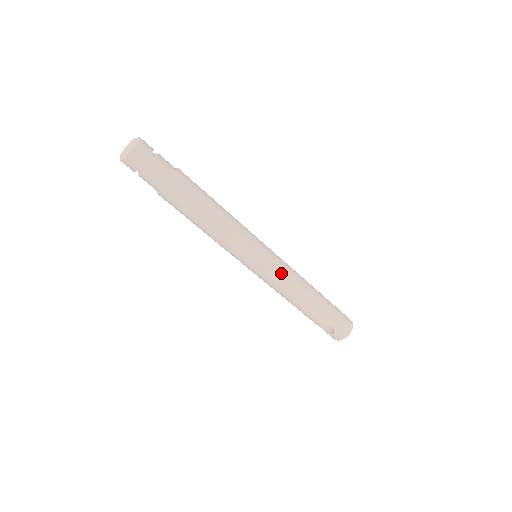
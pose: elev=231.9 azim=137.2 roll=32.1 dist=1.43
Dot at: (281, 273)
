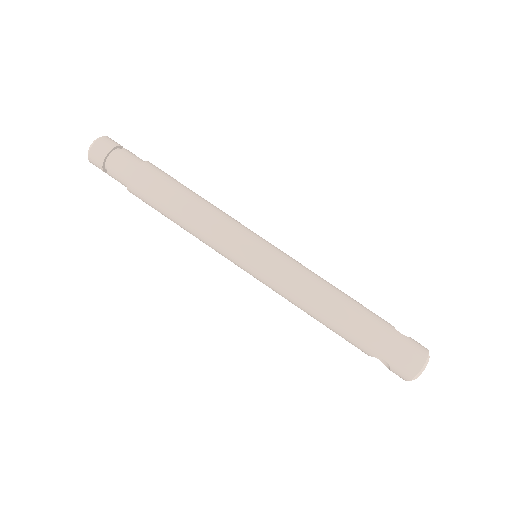
Dot at: (282, 277)
